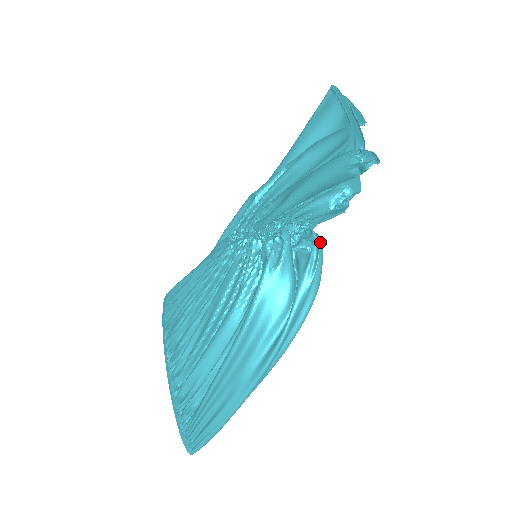
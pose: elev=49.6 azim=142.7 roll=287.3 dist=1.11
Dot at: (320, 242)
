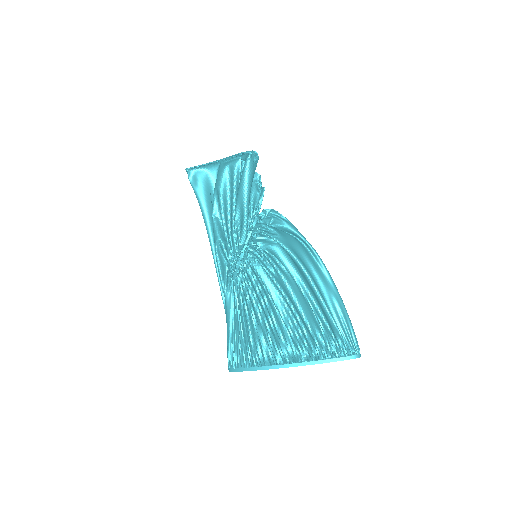
Dot at: (271, 210)
